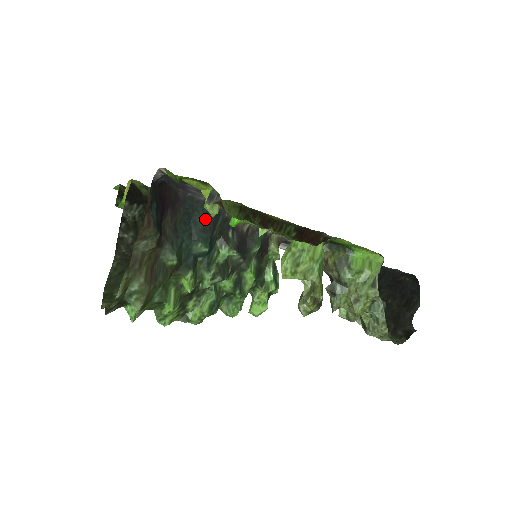
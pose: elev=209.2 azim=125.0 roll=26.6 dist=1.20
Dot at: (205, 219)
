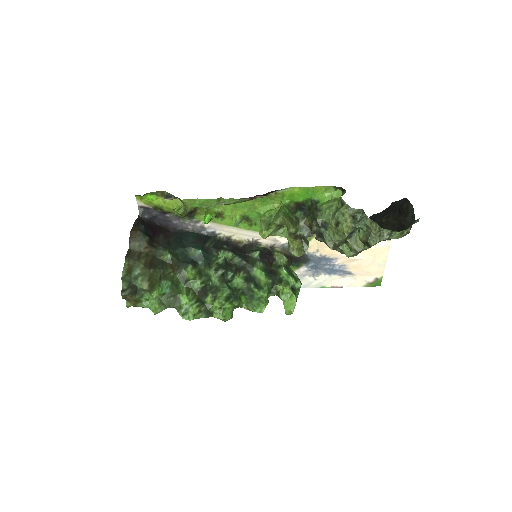
Dot at: (195, 238)
